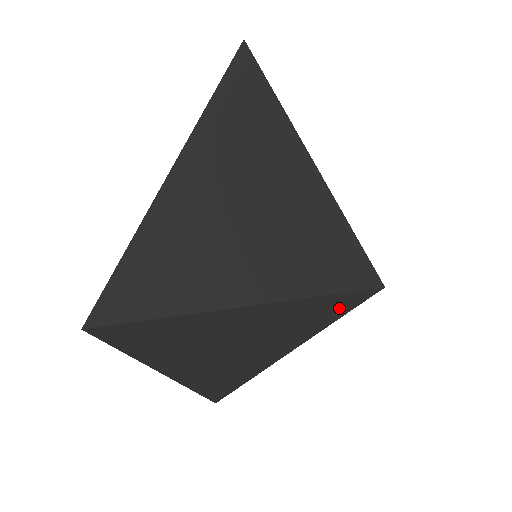
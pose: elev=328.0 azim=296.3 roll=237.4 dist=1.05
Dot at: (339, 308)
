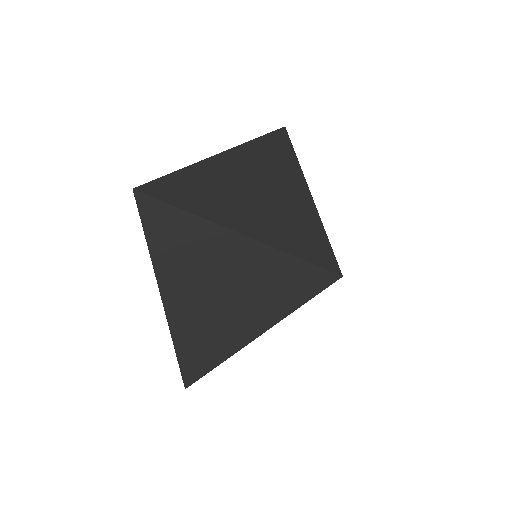
Dot at: (305, 285)
